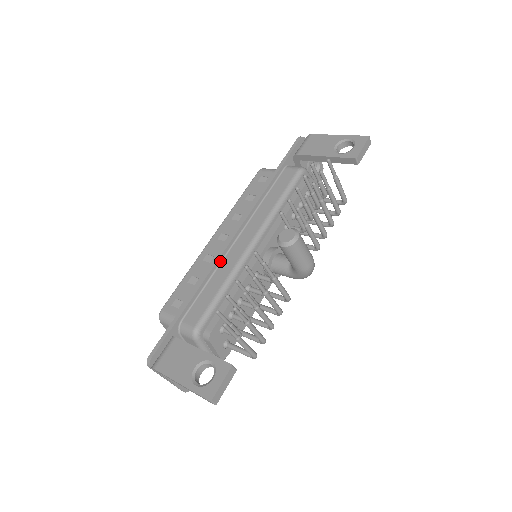
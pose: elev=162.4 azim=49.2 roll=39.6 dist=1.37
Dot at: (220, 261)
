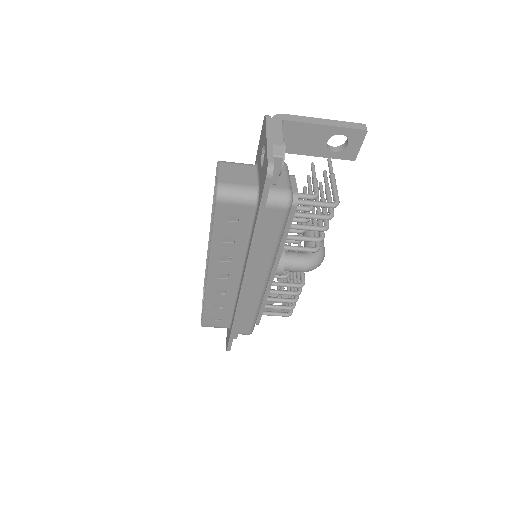
Dot at: occluded
